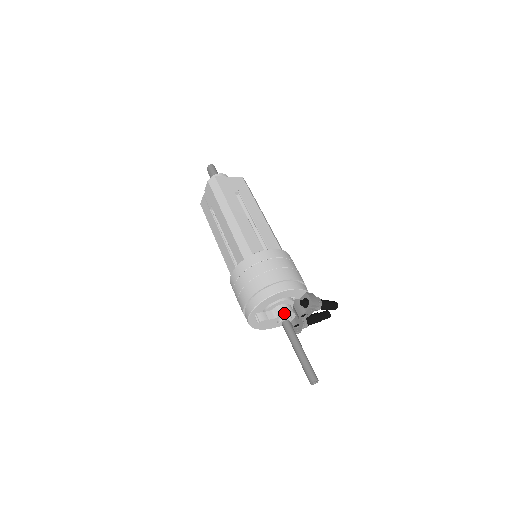
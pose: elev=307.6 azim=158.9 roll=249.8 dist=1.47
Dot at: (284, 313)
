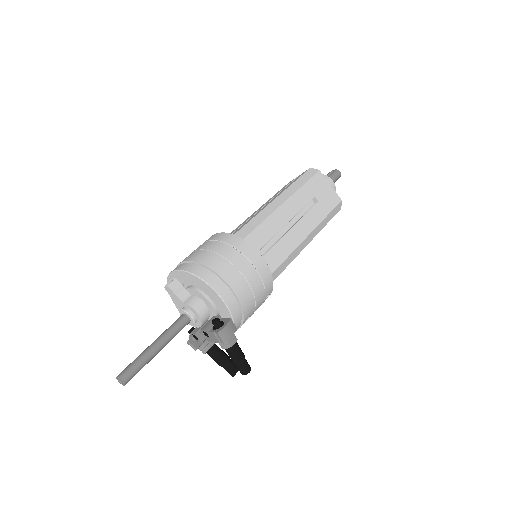
Dot at: (192, 307)
